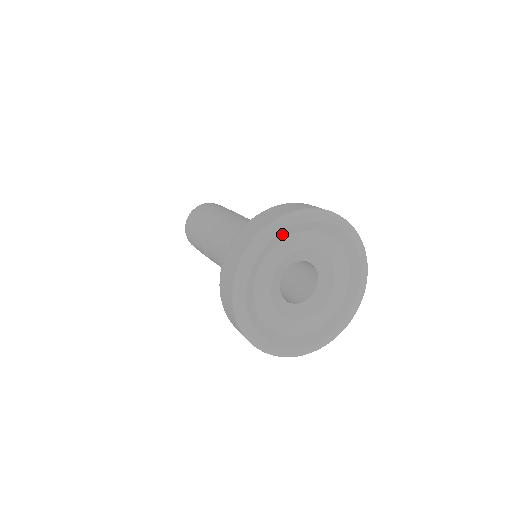
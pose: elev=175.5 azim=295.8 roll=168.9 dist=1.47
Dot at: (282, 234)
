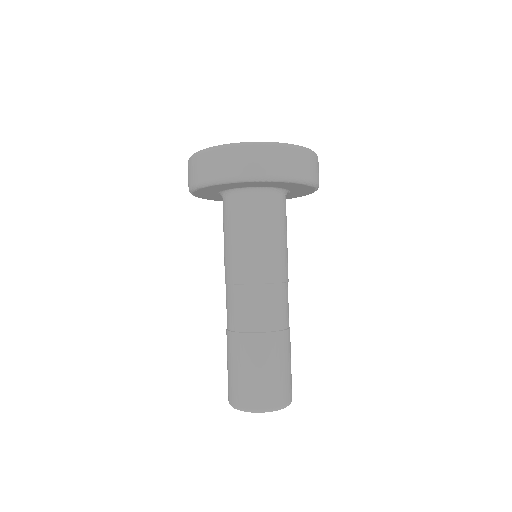
Dot at: occluded
